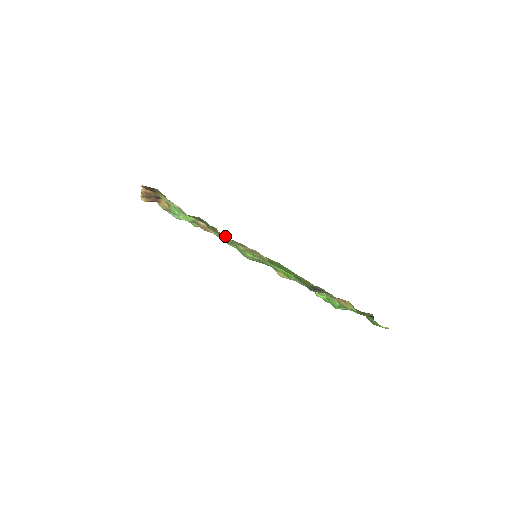
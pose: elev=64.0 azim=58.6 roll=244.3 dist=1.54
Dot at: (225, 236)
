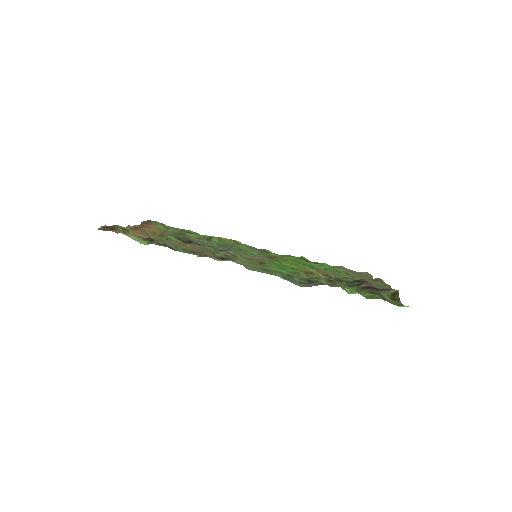
Dot at: occluded
